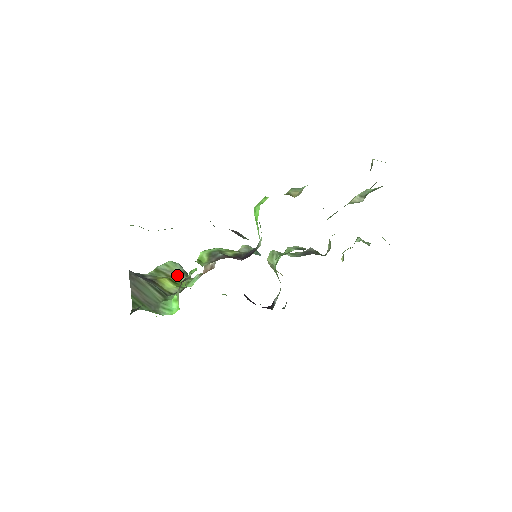
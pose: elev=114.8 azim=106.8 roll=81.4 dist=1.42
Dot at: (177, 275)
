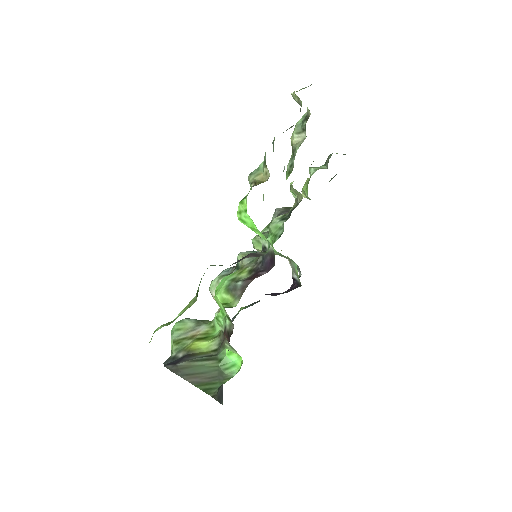
Dot at: (196, 330)
